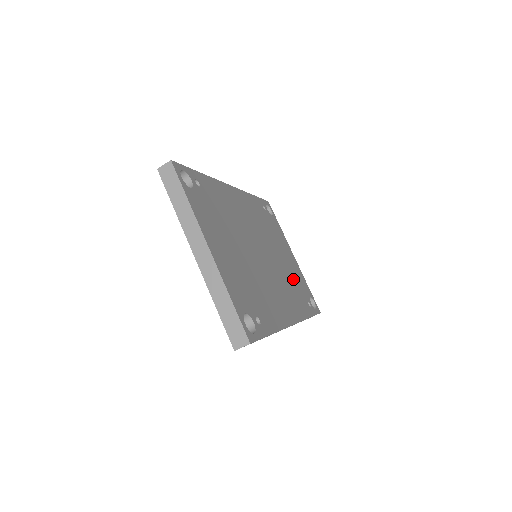
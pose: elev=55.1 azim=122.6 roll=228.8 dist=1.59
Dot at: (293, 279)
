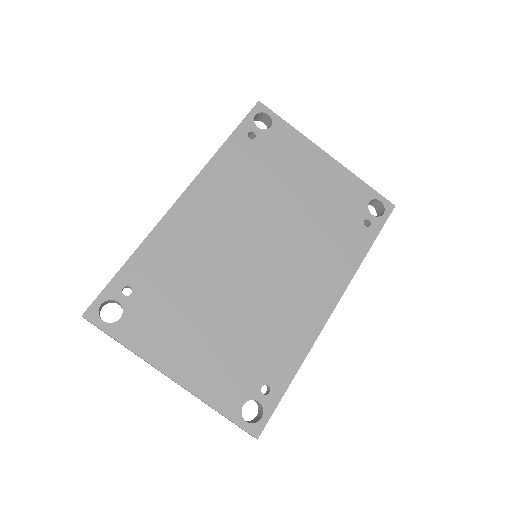
Dot at: (328, 216)
